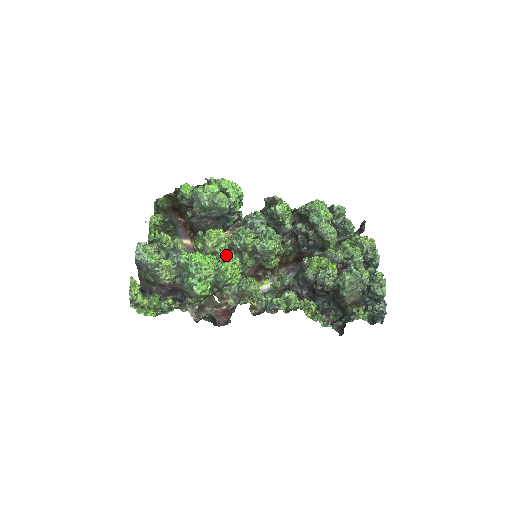
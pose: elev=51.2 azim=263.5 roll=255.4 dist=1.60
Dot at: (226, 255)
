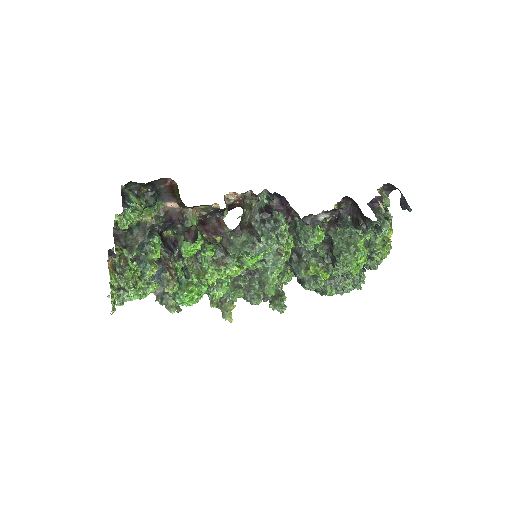
Dot at: occluded
